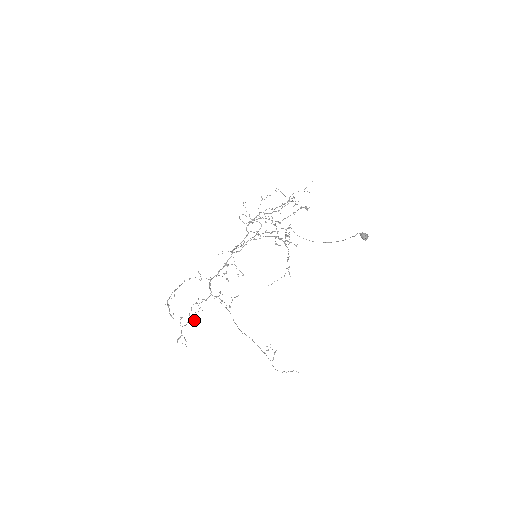
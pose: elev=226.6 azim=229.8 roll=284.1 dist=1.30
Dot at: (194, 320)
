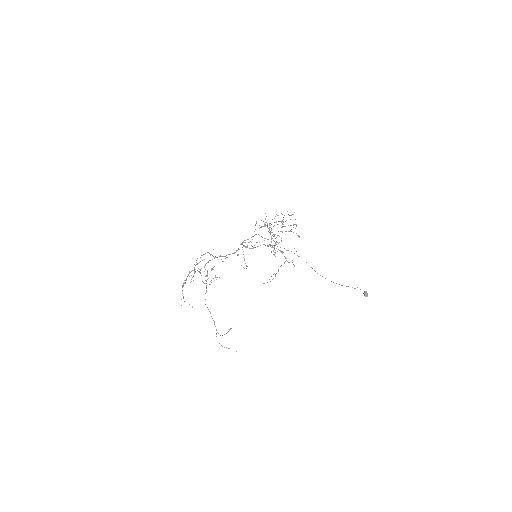
Dot at: occluded
